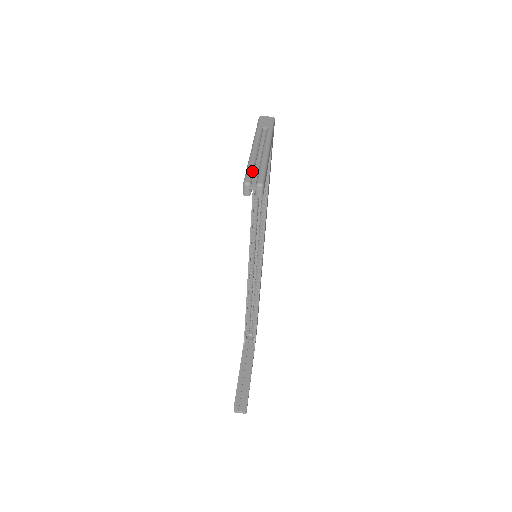
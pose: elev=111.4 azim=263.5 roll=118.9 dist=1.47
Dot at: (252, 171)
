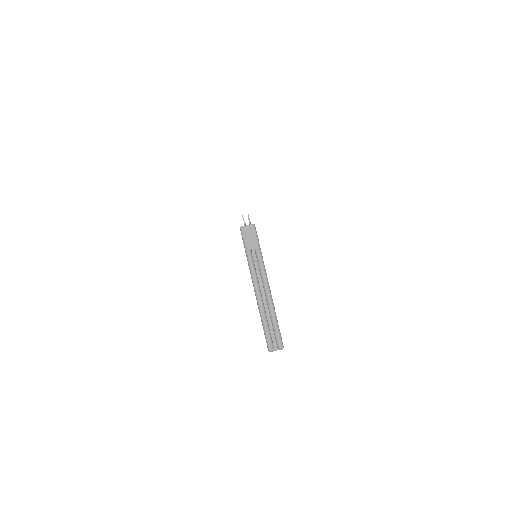
Dot at: (269, 332)
